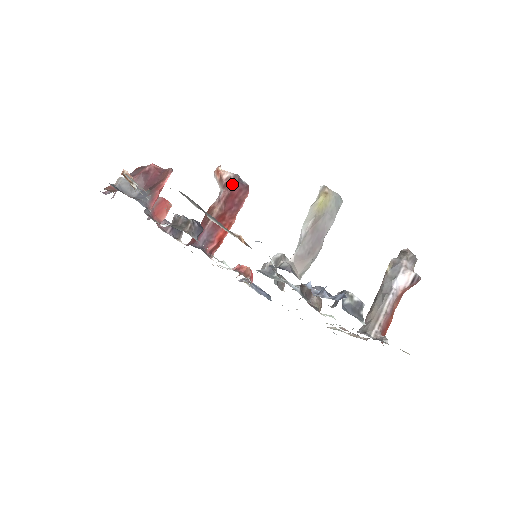
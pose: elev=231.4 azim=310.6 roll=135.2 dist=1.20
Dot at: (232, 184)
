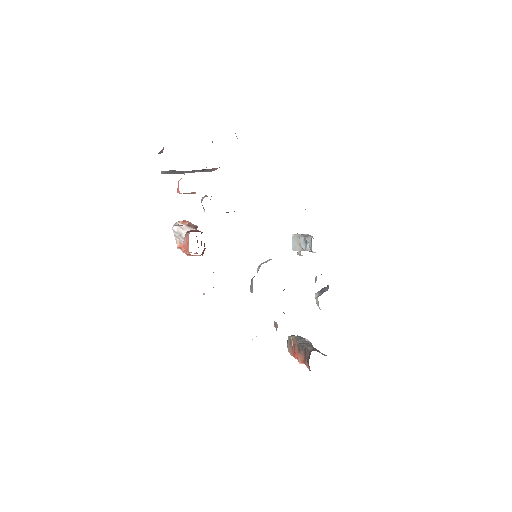
Dot at: occluded
